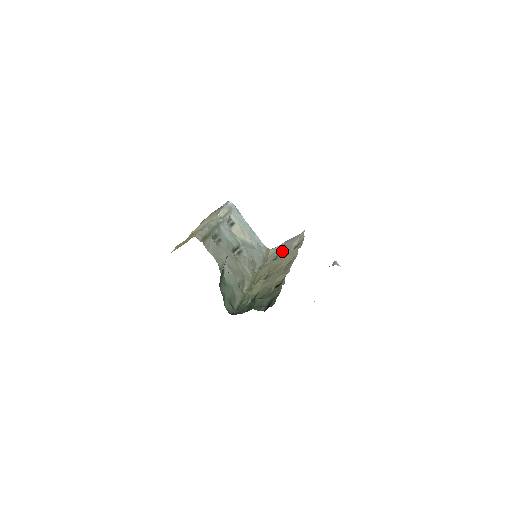
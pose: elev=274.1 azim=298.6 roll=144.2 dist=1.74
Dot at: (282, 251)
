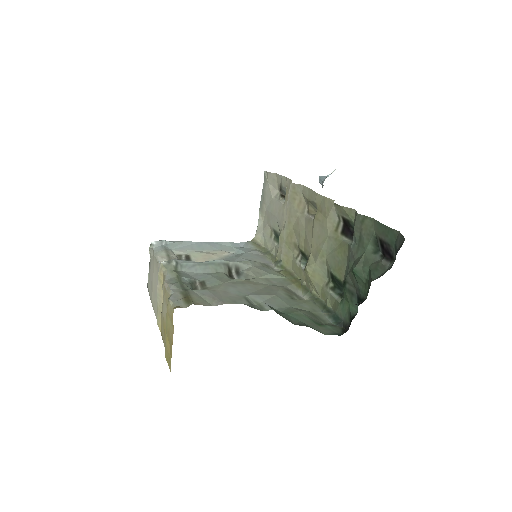
Dot at: (272, 218)
